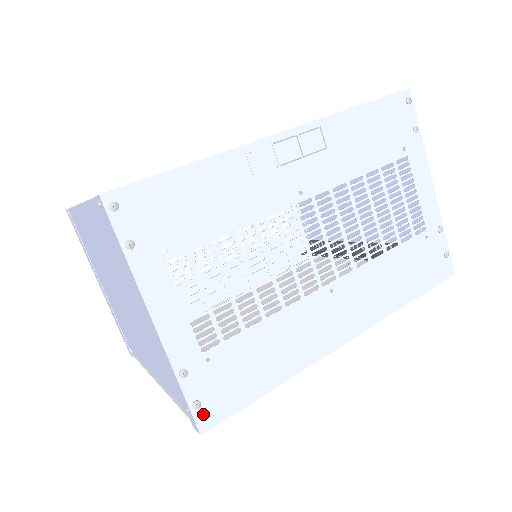
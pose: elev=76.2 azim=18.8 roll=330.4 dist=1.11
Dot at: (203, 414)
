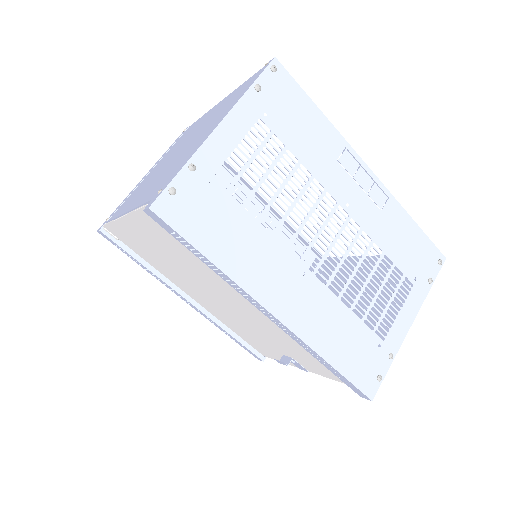
Dot at: (167, 201)
